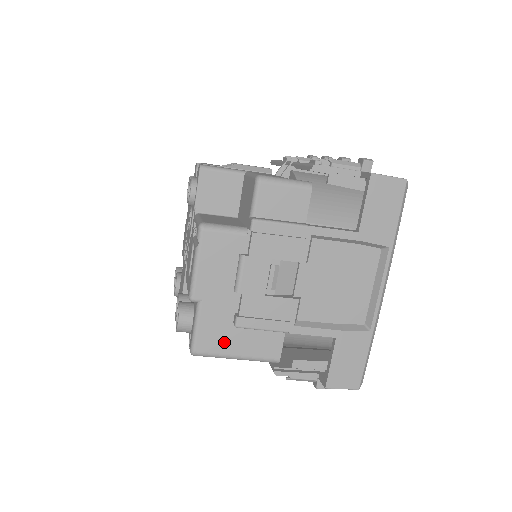
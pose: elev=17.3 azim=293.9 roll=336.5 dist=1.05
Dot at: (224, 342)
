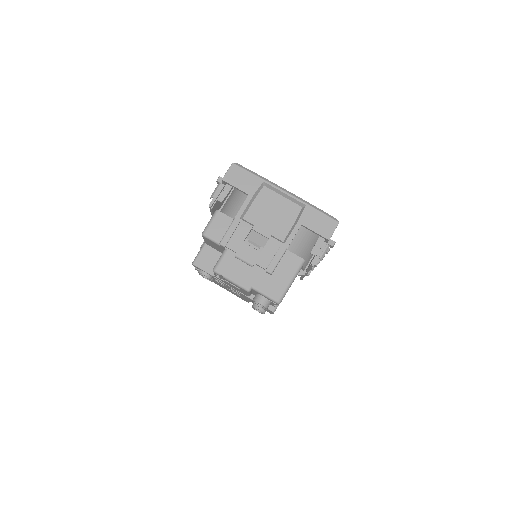
Dot at: (279, 284)
